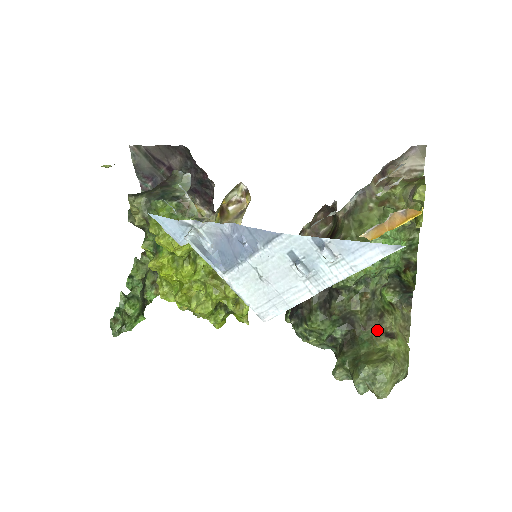
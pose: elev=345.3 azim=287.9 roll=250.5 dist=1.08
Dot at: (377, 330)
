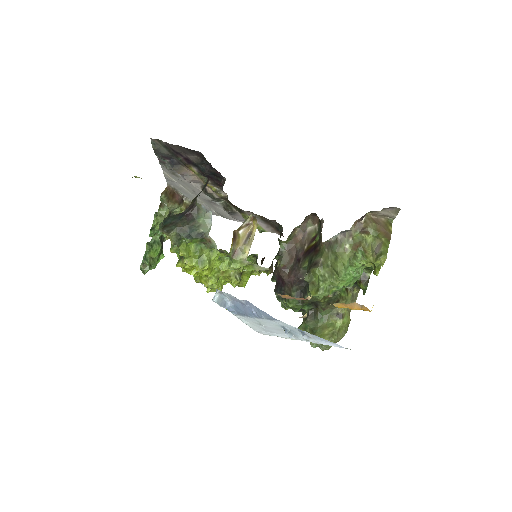
Dot at: (332, 310)
